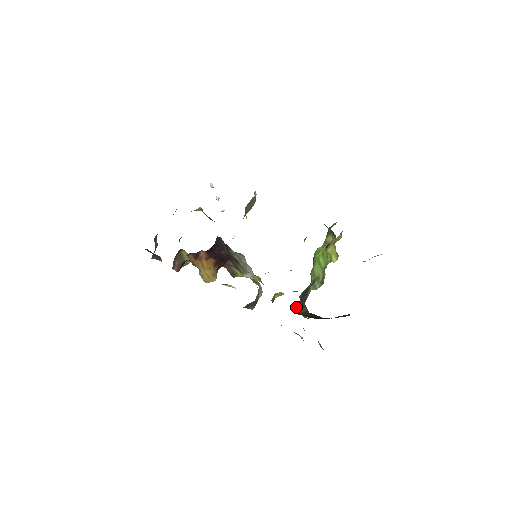
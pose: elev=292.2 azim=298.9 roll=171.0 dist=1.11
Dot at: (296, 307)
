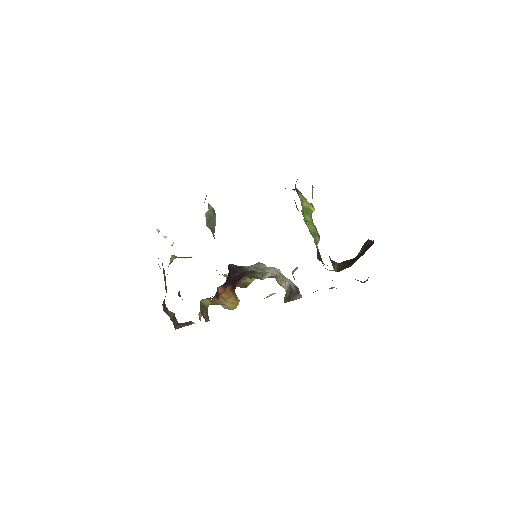
Dot at: occluded
